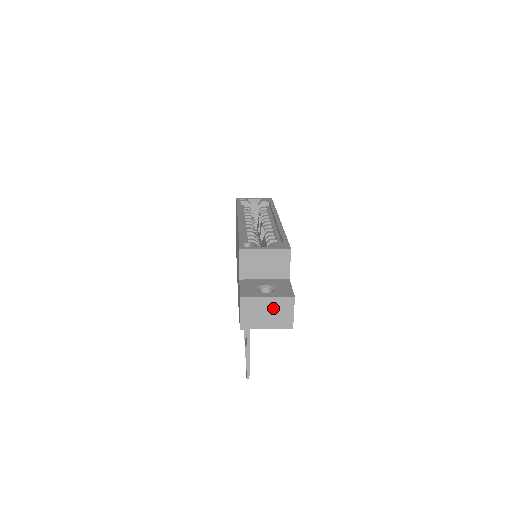
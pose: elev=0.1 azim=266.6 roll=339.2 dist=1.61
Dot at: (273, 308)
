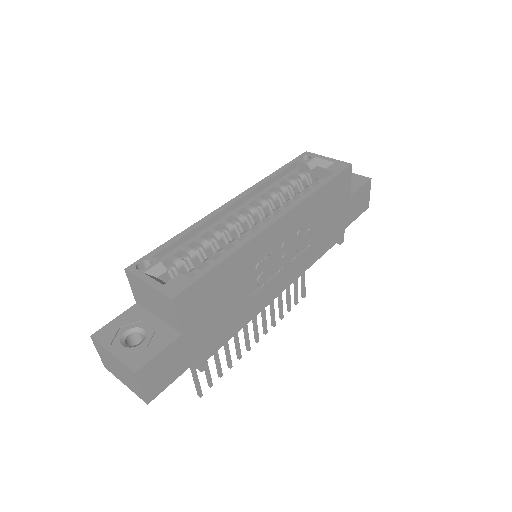
Dot at: (121, 369)
